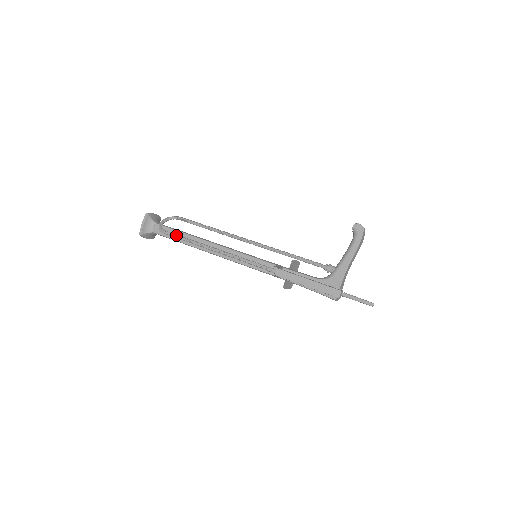
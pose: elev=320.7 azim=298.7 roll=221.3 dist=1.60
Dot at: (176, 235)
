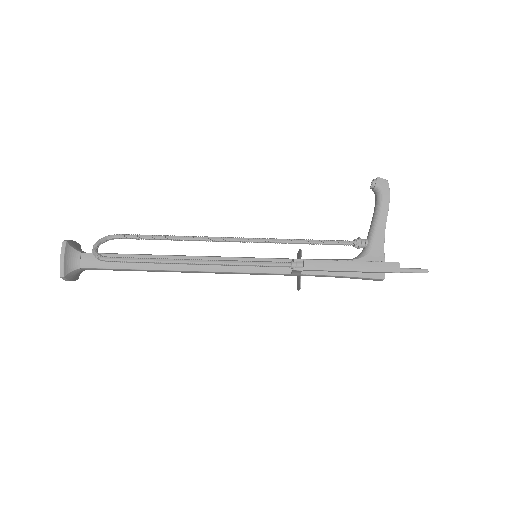
Dot at: (130, 258)
